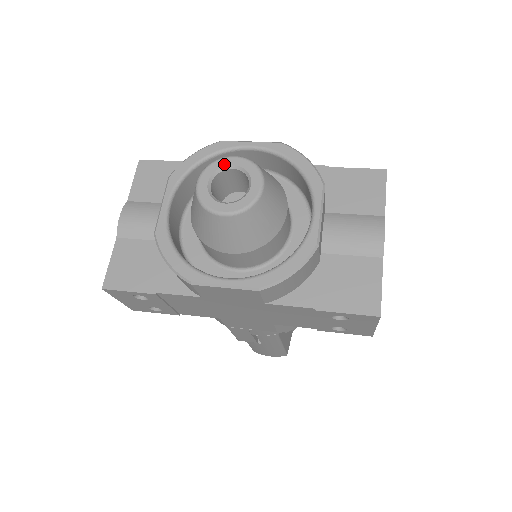
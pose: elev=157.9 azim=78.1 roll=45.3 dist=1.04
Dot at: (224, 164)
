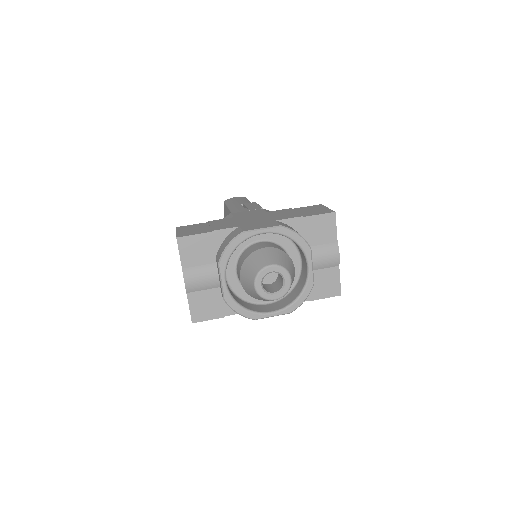
Dot at: (267, 272)
